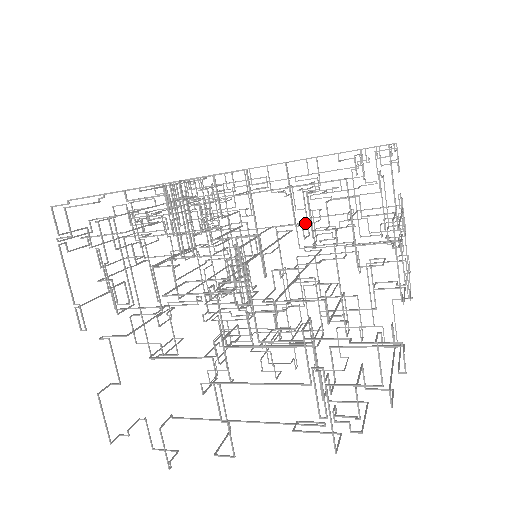
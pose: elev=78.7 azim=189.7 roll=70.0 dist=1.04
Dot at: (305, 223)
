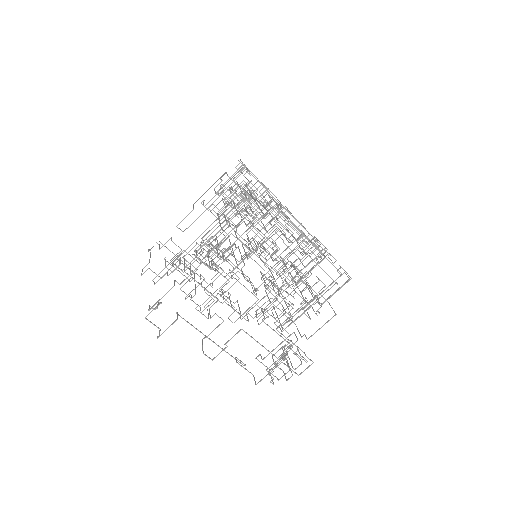
Dot at: (269, 246)
